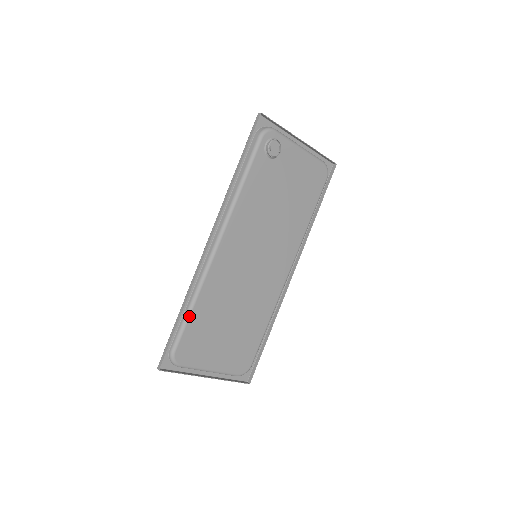
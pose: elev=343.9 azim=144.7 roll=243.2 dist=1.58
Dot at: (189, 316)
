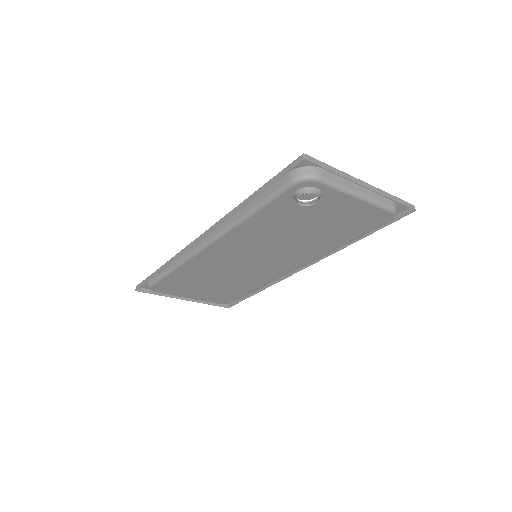
Dot at: (167, 275)
